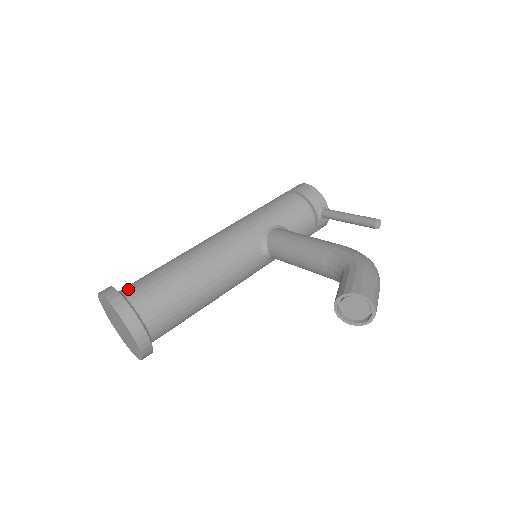
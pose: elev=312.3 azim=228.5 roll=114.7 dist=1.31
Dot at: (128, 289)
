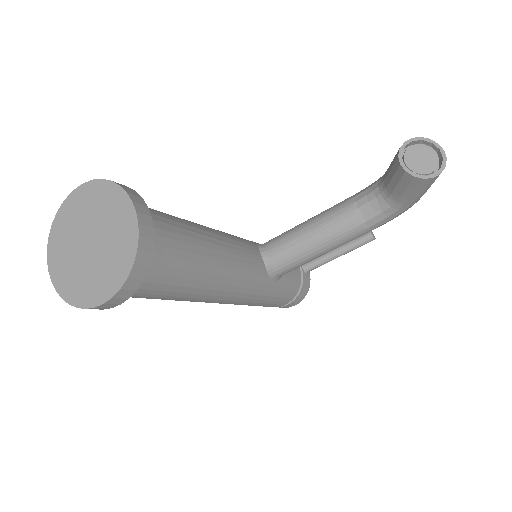
Dot at: occluded
